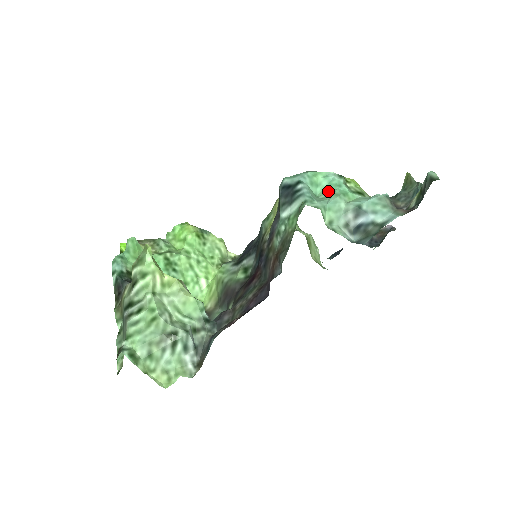
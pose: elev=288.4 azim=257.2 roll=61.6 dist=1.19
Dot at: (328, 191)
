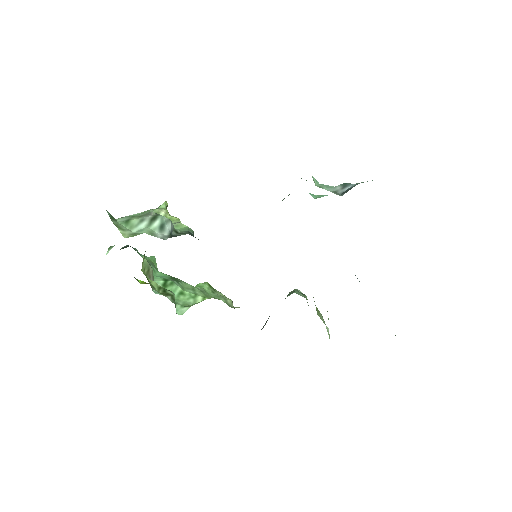
Dot at: occluded
